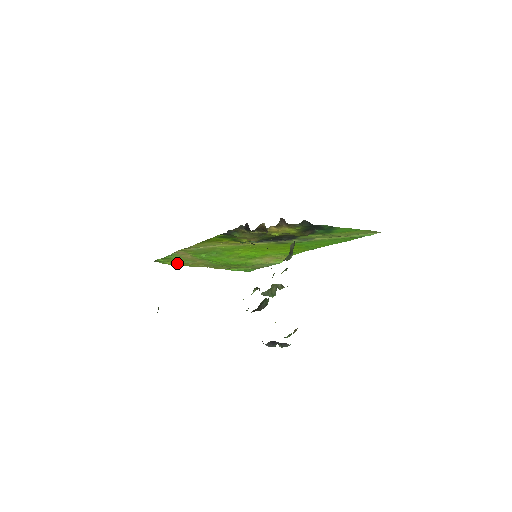
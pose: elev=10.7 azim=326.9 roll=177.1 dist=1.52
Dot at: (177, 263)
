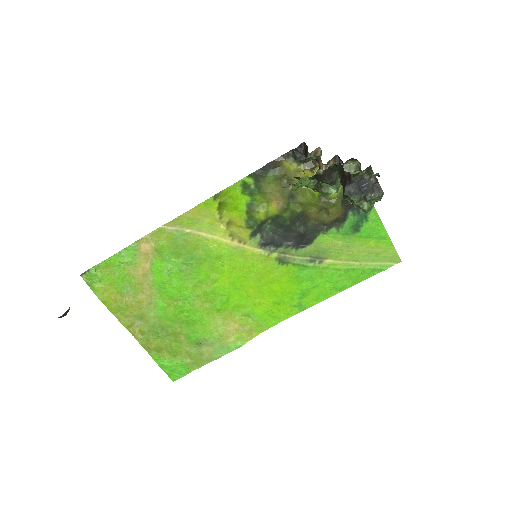
Dot at: (109, 292)
